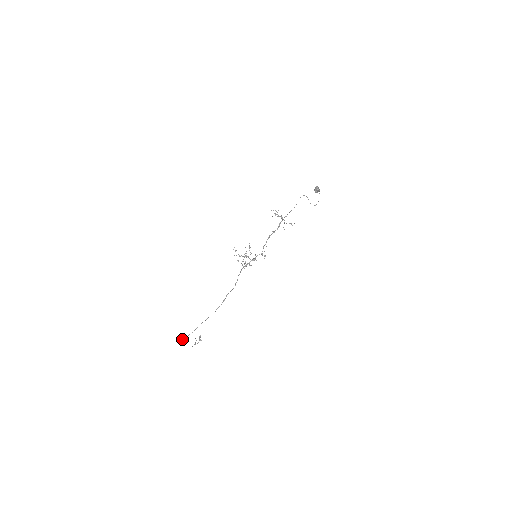
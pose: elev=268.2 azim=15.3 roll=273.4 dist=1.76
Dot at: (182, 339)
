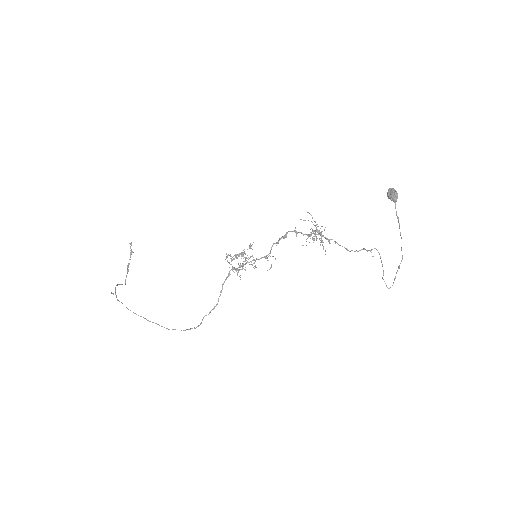
Dot at: occluded
